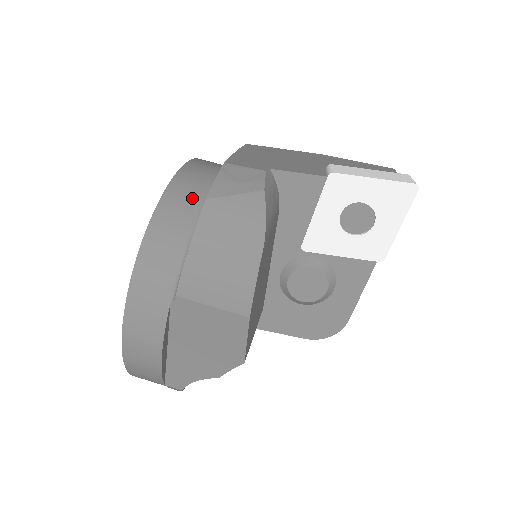
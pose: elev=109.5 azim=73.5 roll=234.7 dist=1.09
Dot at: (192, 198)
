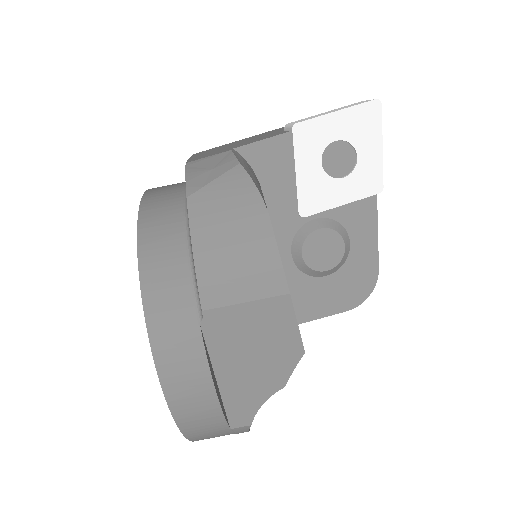
Dot at: (169, 213)
